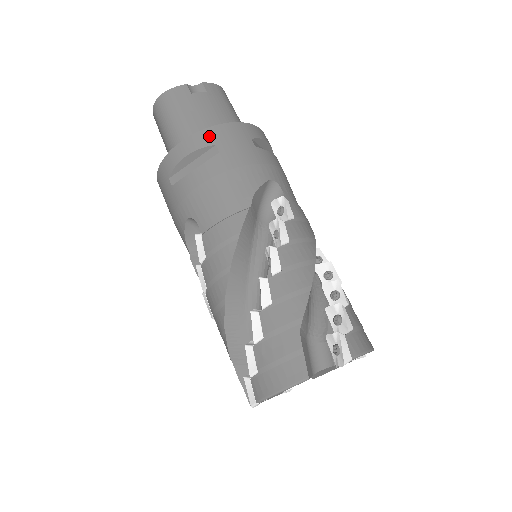
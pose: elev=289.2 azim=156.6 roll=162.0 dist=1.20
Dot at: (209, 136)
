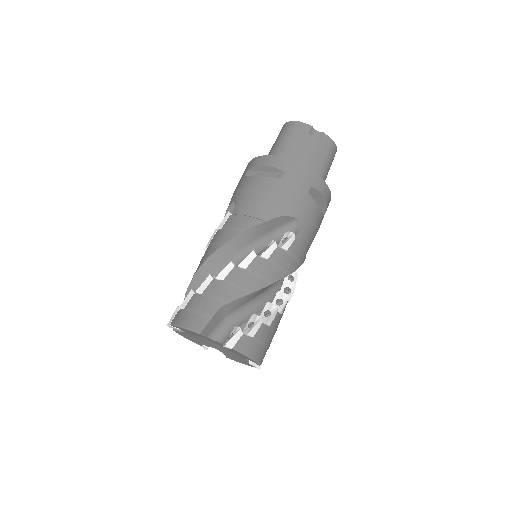
Dot at: (286, 165)
